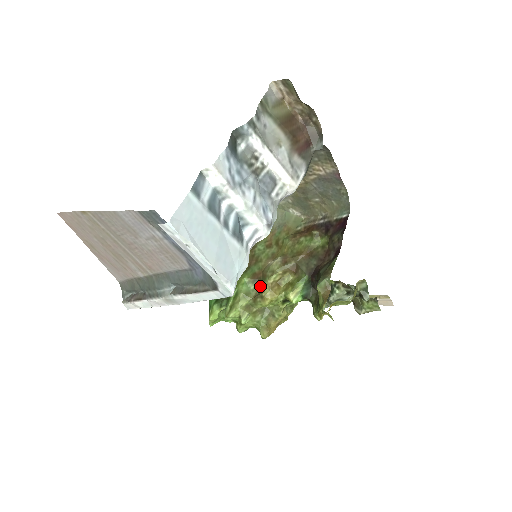
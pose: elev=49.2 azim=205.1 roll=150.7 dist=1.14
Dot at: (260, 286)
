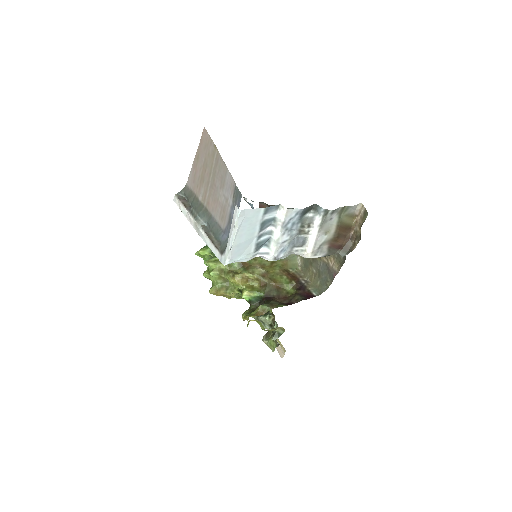
Dot at: (240, 270)
